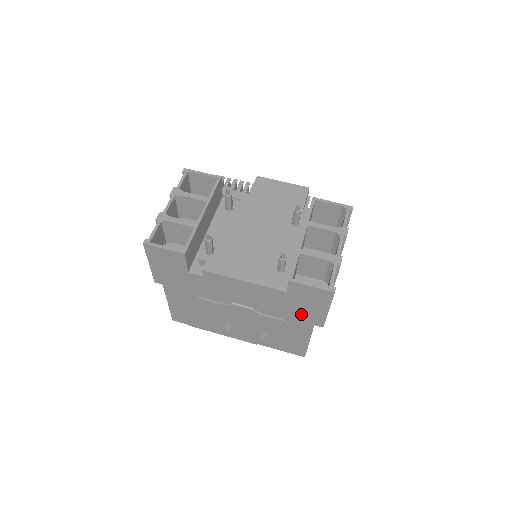
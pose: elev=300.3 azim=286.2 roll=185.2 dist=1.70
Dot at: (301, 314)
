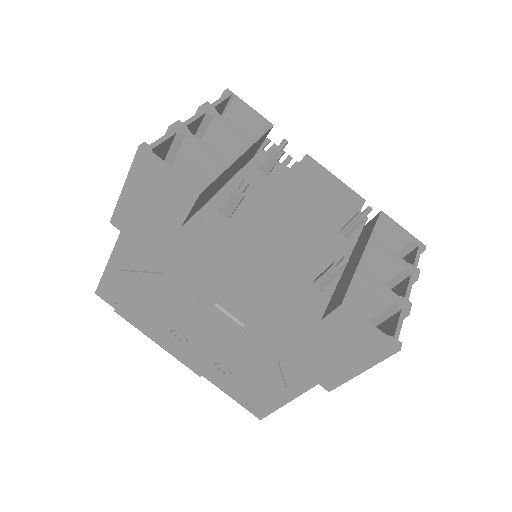
Dot at: (313, 361)
